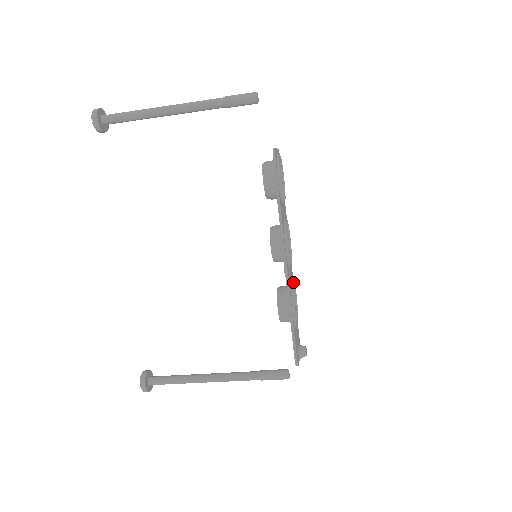
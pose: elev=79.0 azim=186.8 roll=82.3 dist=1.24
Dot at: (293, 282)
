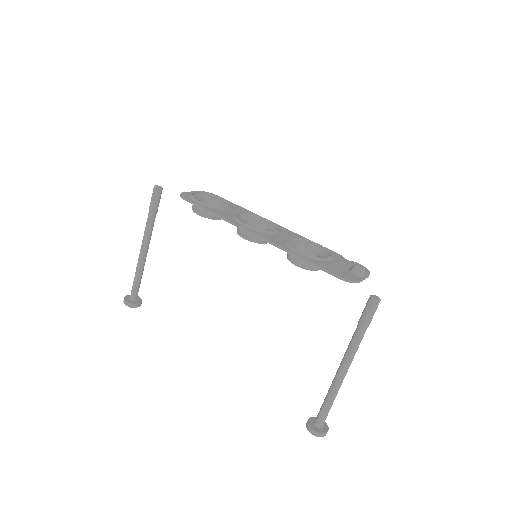
Dot at: (297, 239)
